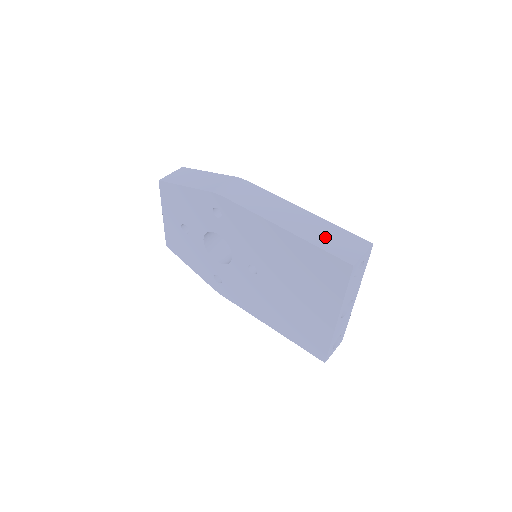
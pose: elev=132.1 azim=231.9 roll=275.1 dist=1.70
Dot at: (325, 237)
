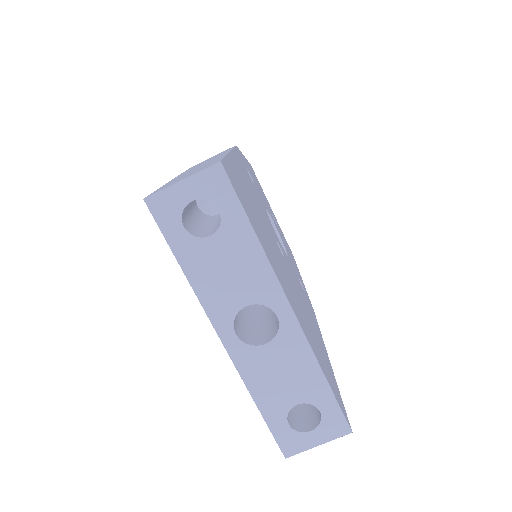
Dot at: (187, 174)
